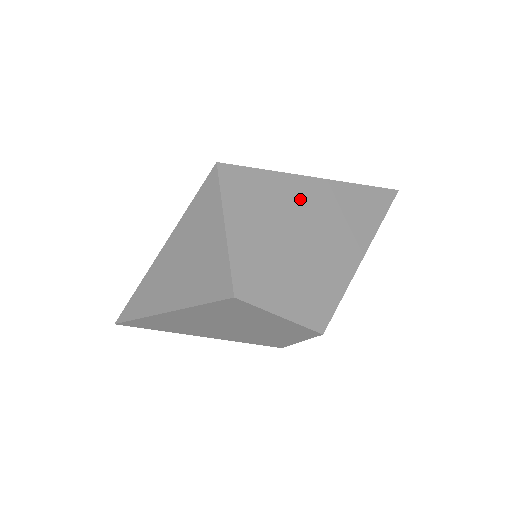
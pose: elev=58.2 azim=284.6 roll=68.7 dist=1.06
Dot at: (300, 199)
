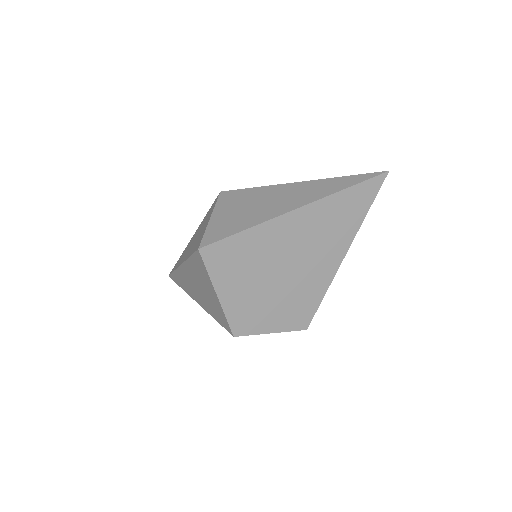
Dot at: (279, 239)
